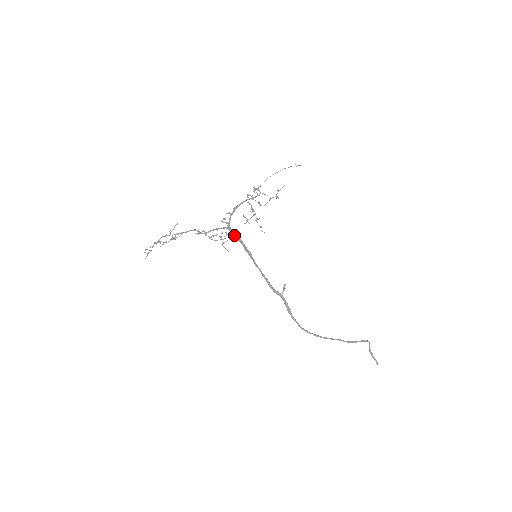
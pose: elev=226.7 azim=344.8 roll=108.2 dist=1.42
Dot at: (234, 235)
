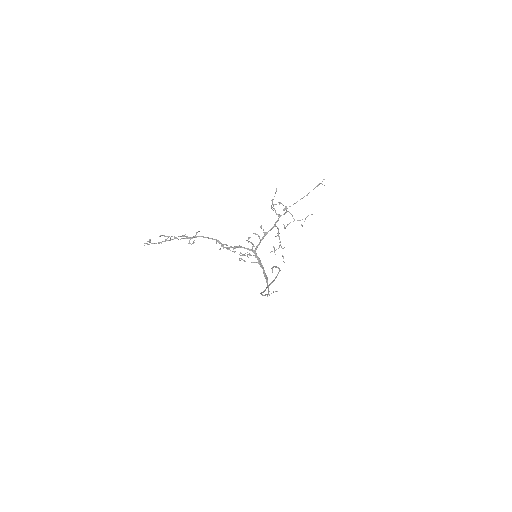
Dot at: (259, 261)
